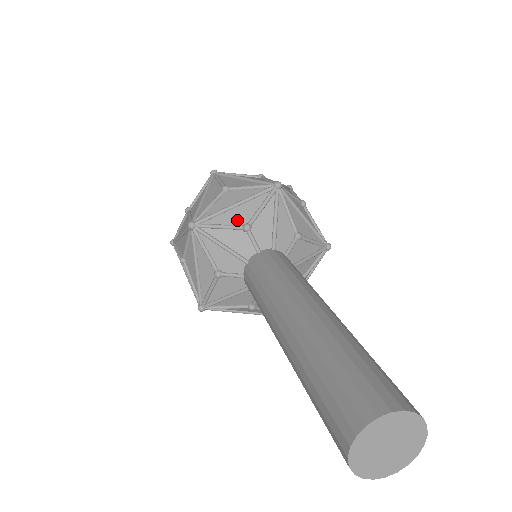
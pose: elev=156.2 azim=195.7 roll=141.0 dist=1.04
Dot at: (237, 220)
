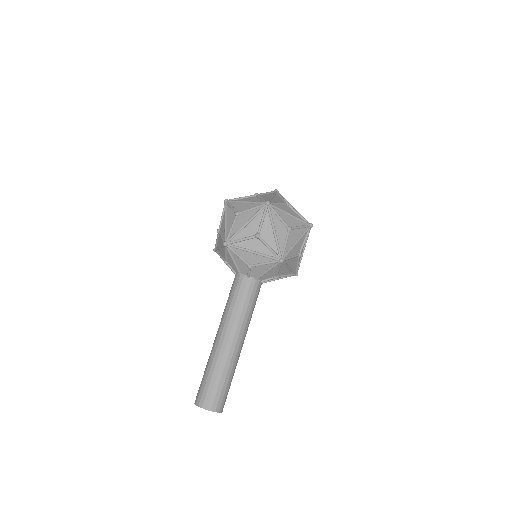
Dot at: (248, 259)
